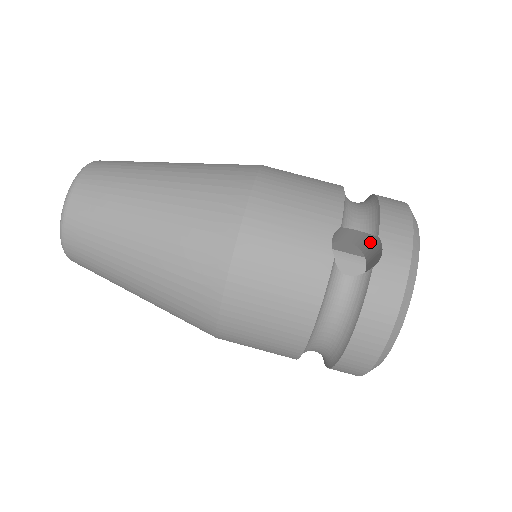
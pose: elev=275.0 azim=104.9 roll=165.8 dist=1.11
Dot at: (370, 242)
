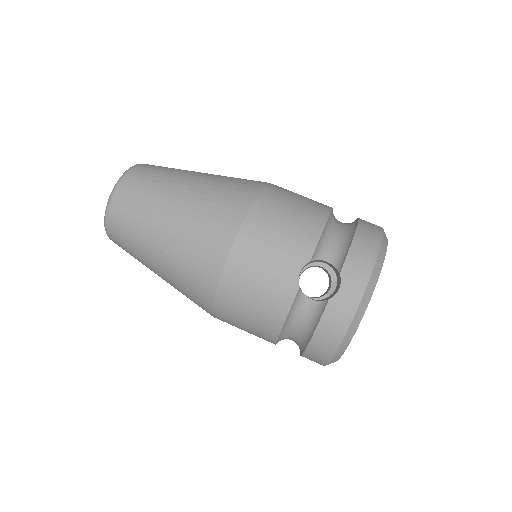
Dot at: (337, 272)
